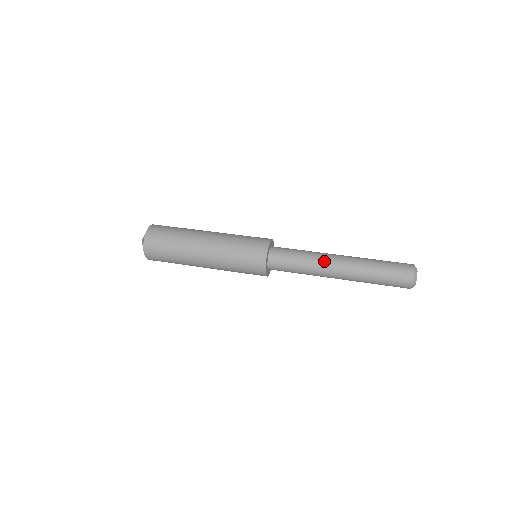
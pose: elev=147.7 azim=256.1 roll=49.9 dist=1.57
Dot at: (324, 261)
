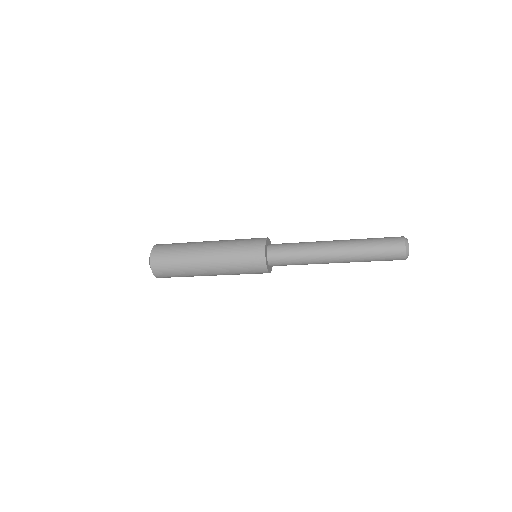
Dot at: occluded
